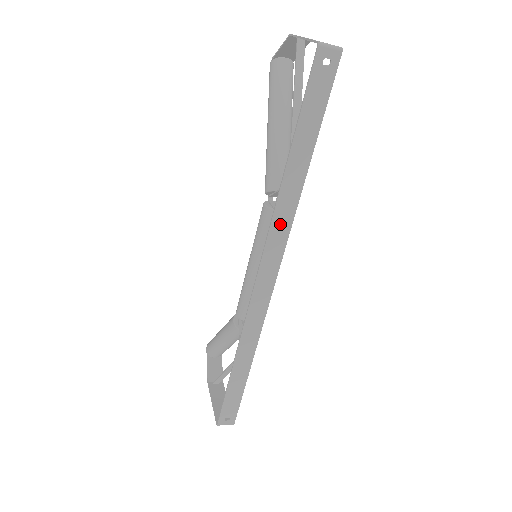
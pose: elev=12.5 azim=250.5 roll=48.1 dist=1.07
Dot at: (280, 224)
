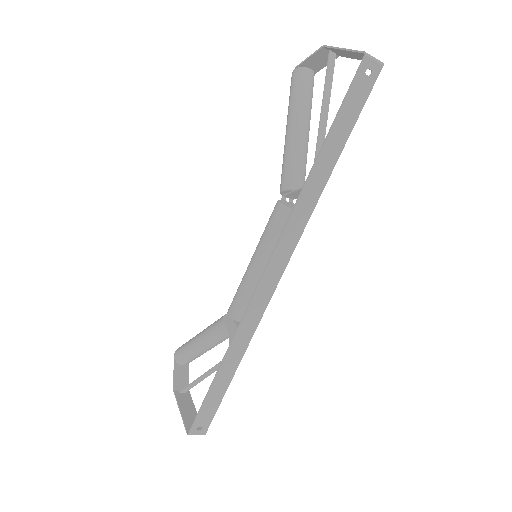
Dot at: (296, 222)
